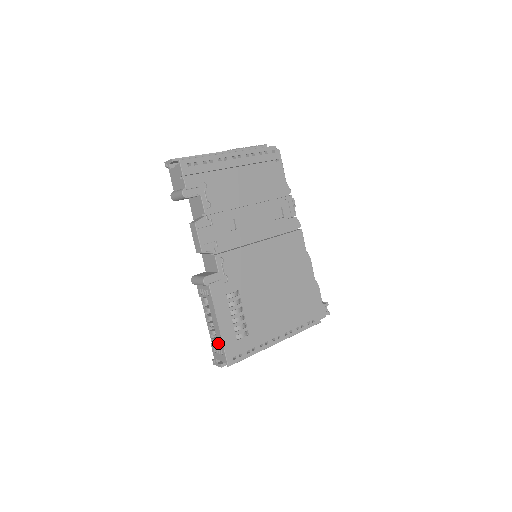
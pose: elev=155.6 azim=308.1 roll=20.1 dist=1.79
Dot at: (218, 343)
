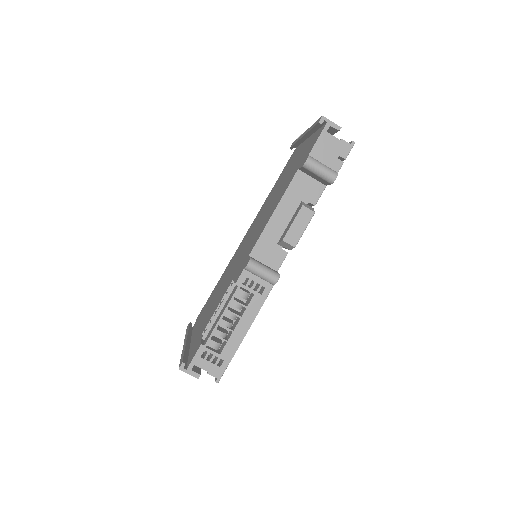
Dot at: (224, 350)
